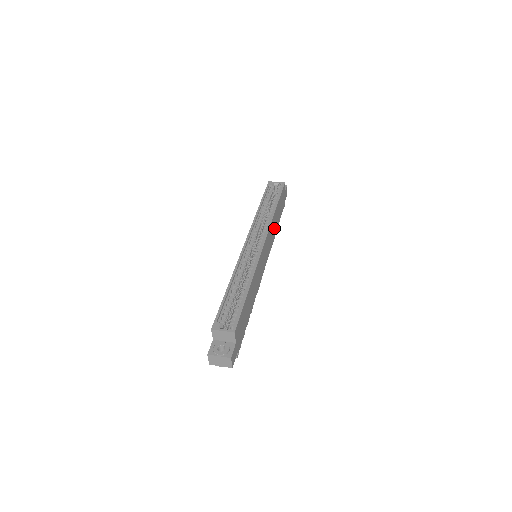
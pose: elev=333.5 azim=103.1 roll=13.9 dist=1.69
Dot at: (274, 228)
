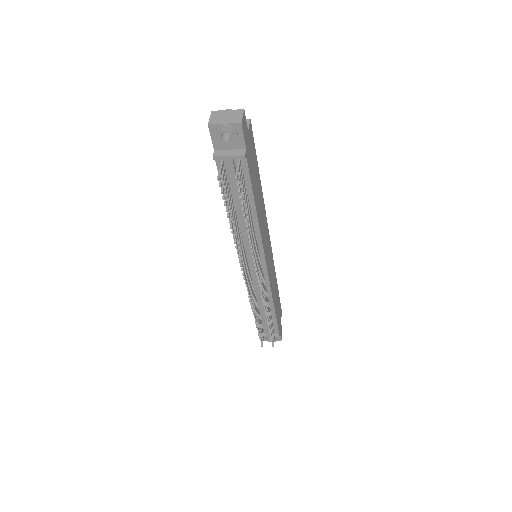
Dot at: (273, 289)
